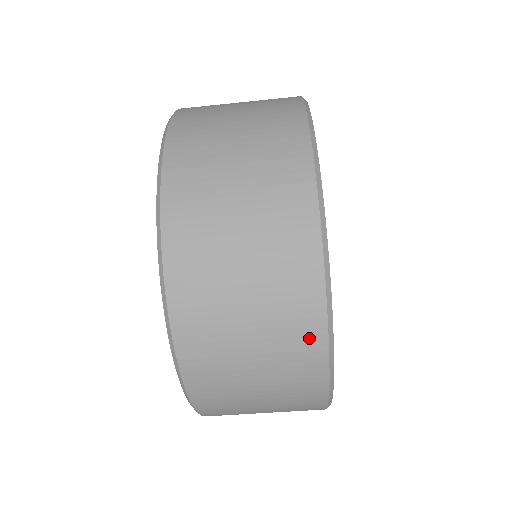
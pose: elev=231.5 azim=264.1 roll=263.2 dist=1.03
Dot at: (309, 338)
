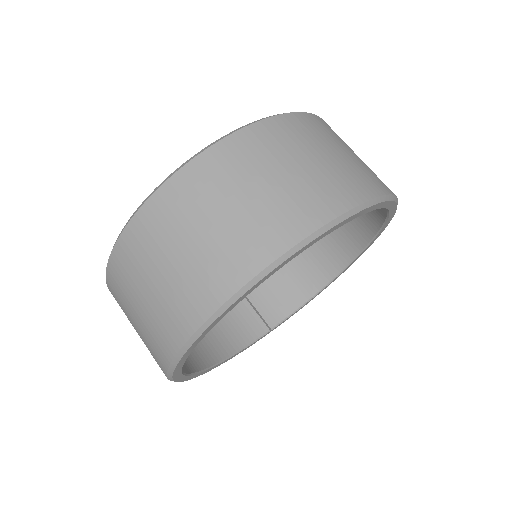
Dot at: (356, 190)
